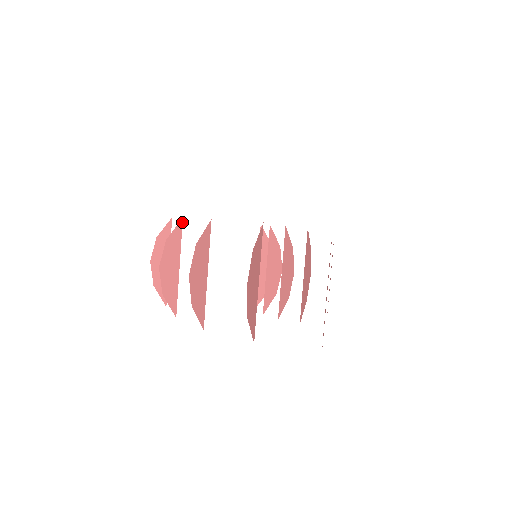
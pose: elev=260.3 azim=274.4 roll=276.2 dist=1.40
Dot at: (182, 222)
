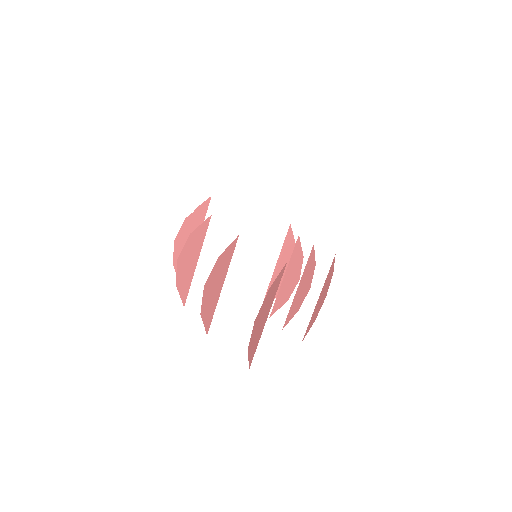
Dot at: occluded
